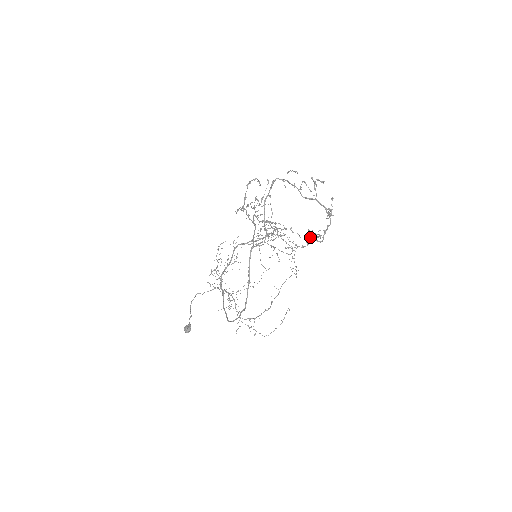
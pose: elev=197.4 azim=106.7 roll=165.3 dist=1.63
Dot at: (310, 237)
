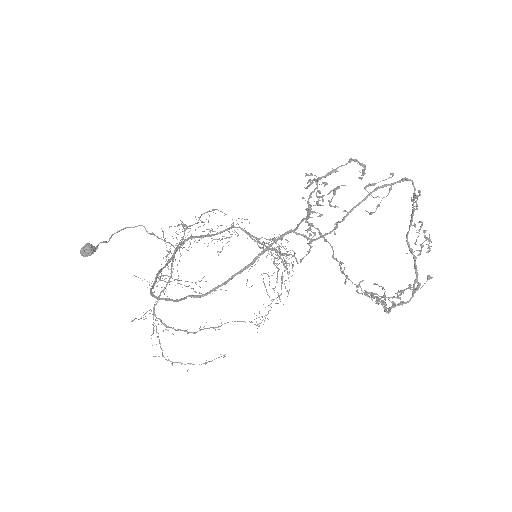
Dot at: occluded
